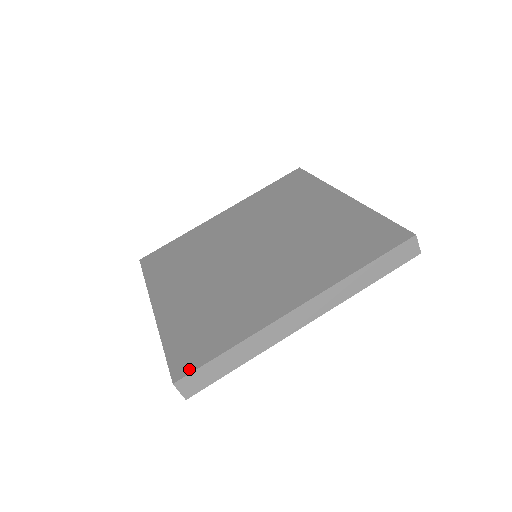
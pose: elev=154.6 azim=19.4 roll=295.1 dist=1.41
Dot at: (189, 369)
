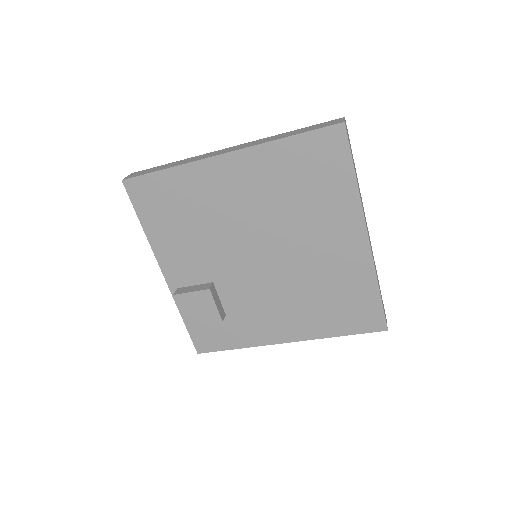
Dot at: occluded
